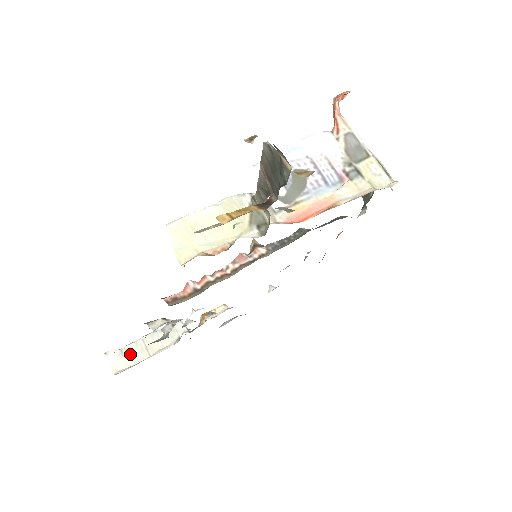
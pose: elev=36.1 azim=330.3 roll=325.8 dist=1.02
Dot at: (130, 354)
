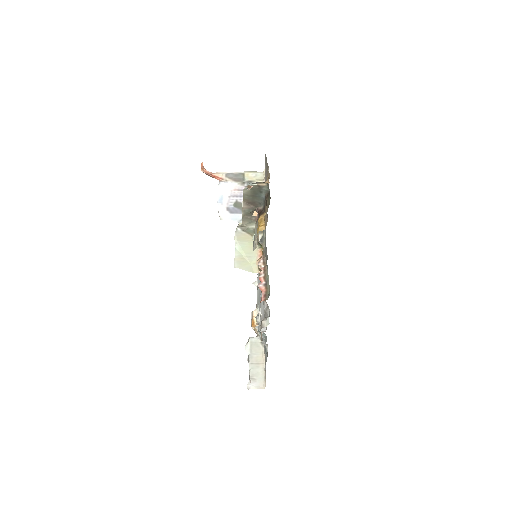
Dot at: (256, 375)
